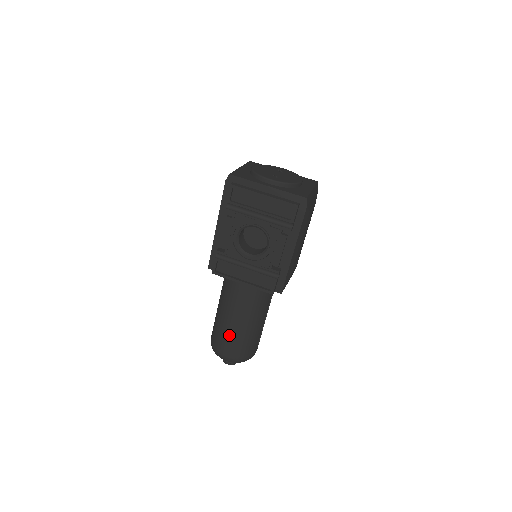
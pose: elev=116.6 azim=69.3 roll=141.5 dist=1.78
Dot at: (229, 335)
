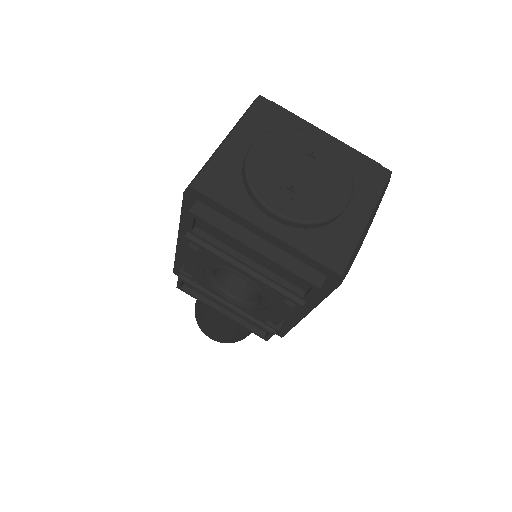
Dot at: (212, 327)
